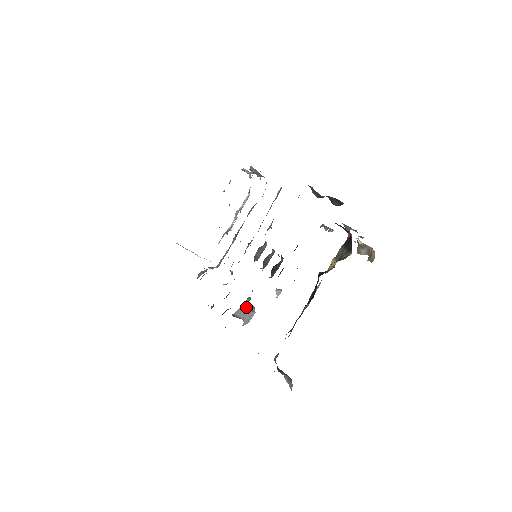
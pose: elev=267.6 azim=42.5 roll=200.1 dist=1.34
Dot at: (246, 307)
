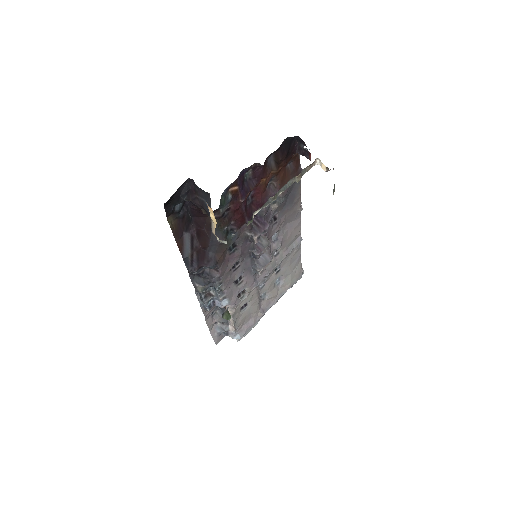
Dot at: occluded
